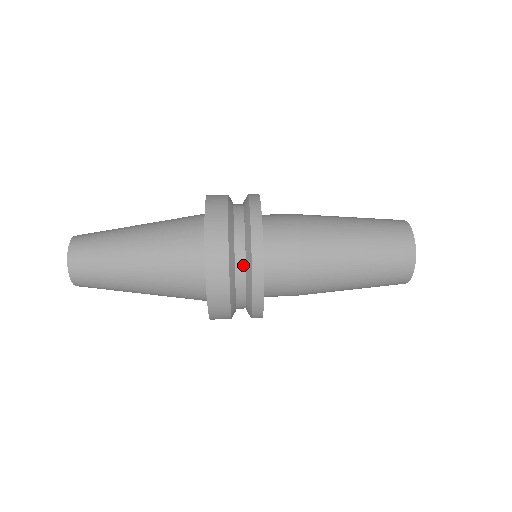
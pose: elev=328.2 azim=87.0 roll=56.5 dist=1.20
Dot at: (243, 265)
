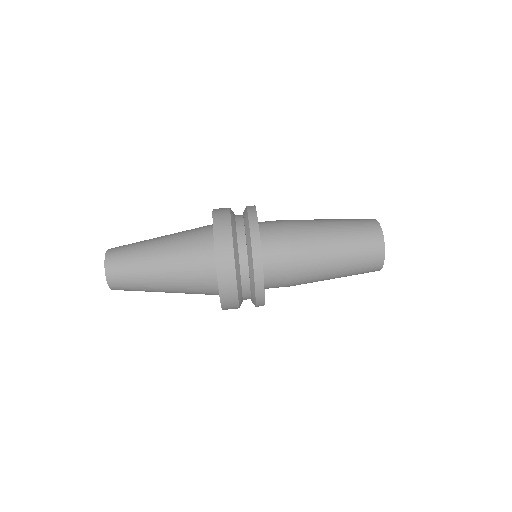
Dot at: (245, 253)
